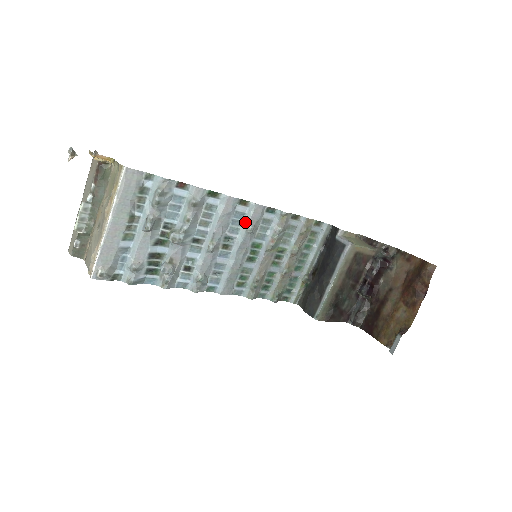
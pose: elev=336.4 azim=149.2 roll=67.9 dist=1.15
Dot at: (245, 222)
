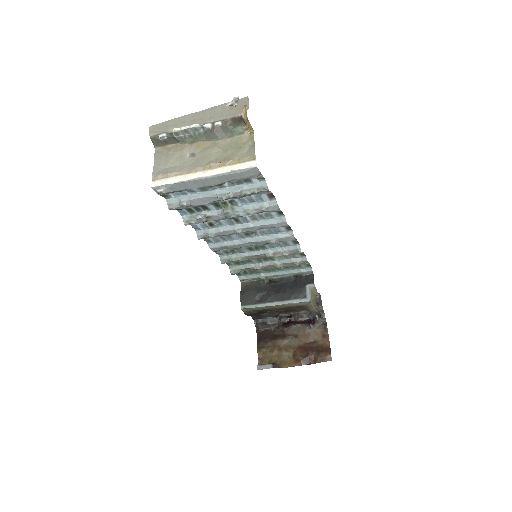
Dot at: (275, 236)
